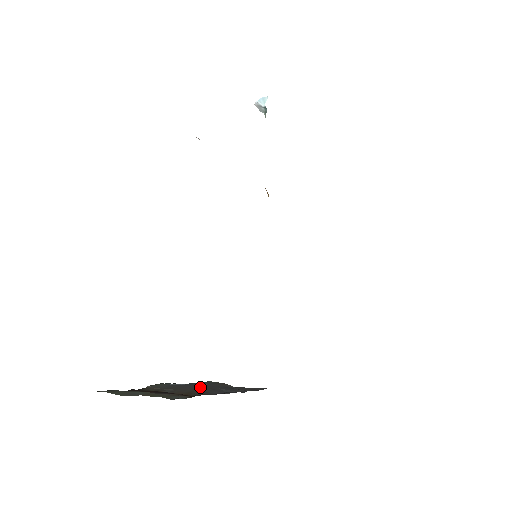
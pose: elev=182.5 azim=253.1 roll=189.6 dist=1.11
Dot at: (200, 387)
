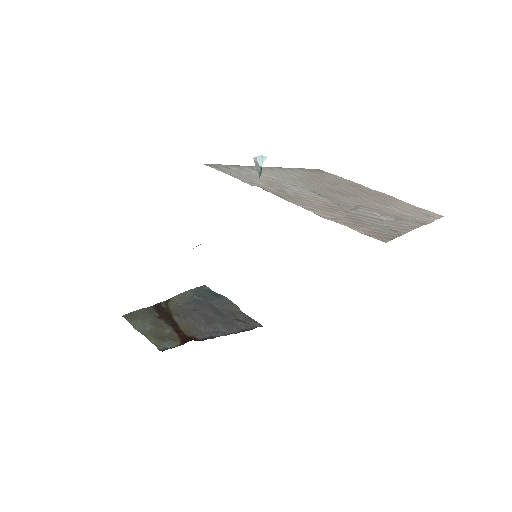
Dot at: (202, 320)
